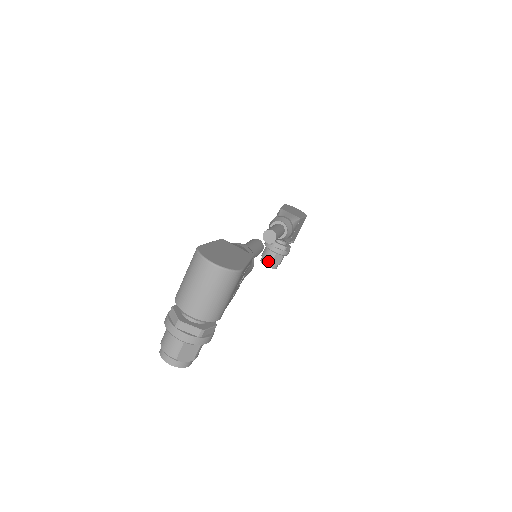
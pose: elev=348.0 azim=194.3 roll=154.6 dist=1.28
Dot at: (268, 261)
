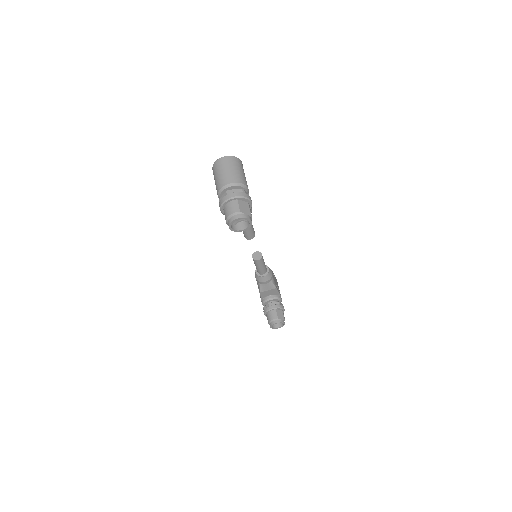
Dot at: (275, 318)
